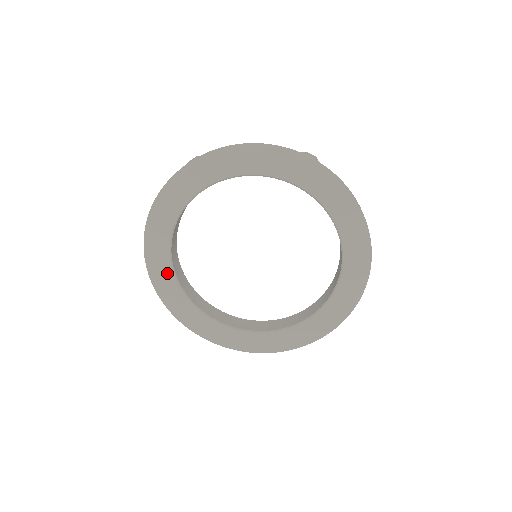
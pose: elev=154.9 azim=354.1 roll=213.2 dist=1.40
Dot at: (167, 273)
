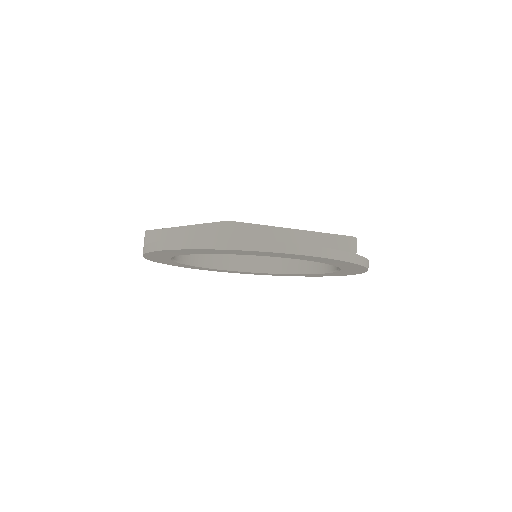
Dot at: (164, 258)
